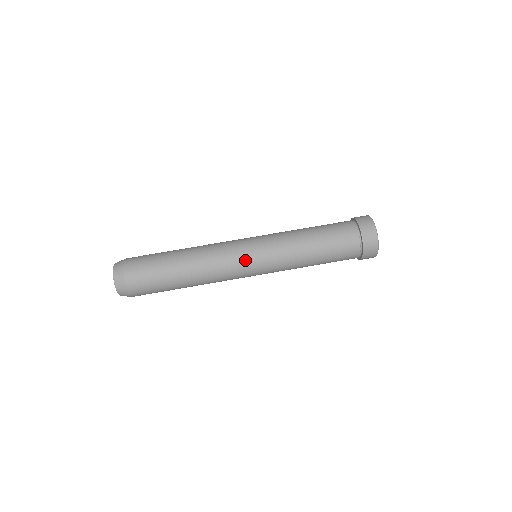
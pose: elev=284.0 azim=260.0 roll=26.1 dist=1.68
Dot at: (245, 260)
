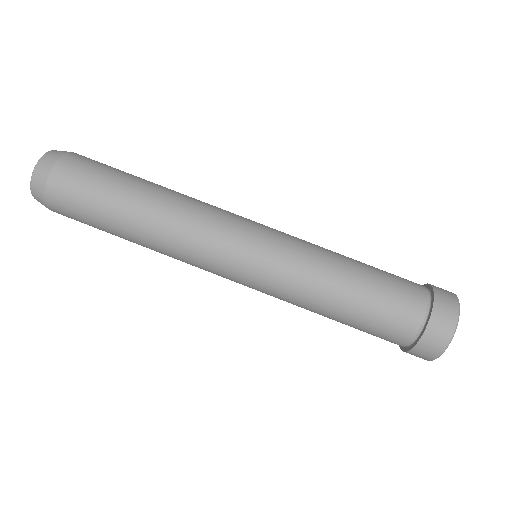
Dot at: (238, 241)
